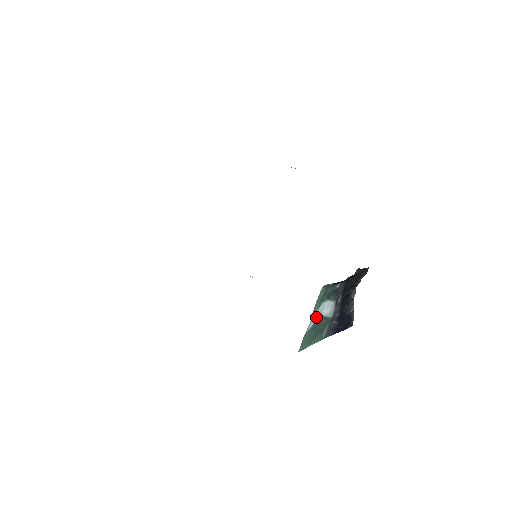
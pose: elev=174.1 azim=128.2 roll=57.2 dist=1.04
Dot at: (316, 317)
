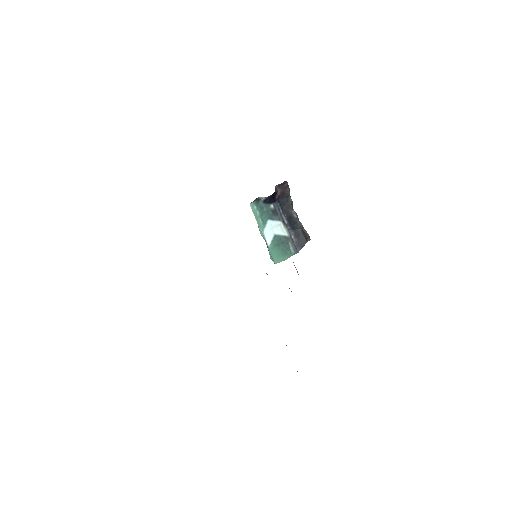
Dot at: (269, 234)
